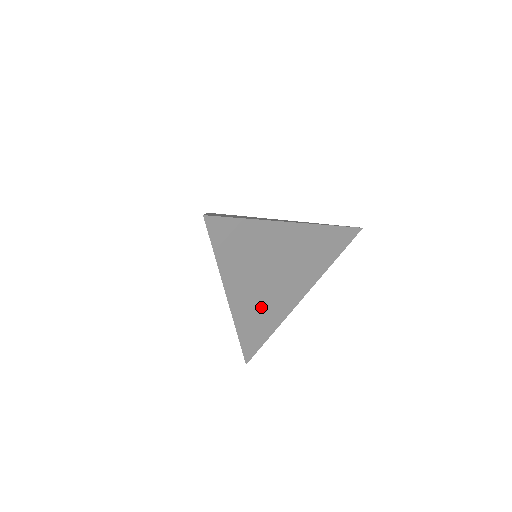
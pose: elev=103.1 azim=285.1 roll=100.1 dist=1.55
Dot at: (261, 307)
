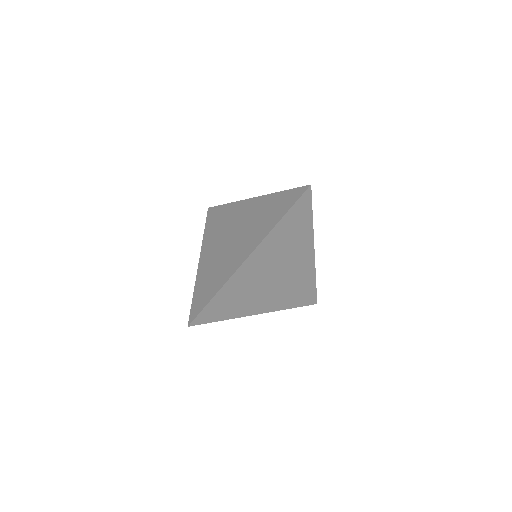
Dot at: (288, 289)
